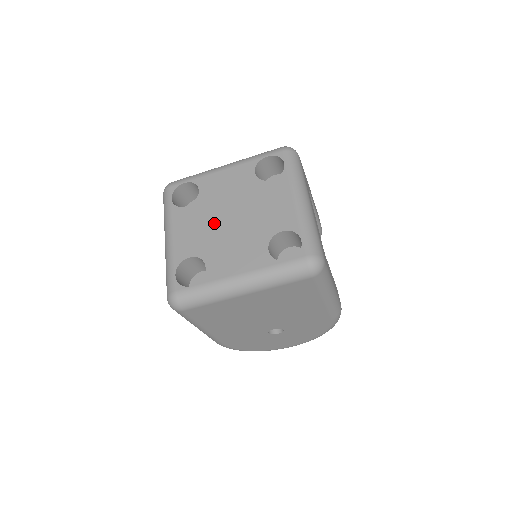
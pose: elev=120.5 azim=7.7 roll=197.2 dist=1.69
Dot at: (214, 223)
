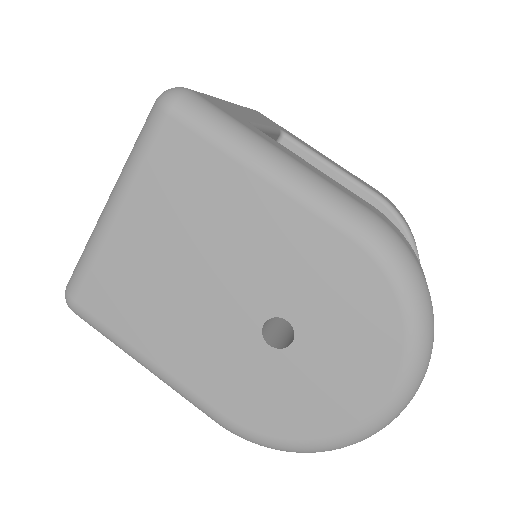
Dot at: occluded
